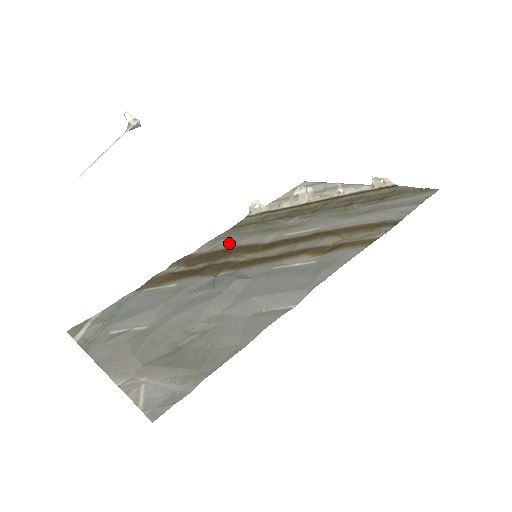
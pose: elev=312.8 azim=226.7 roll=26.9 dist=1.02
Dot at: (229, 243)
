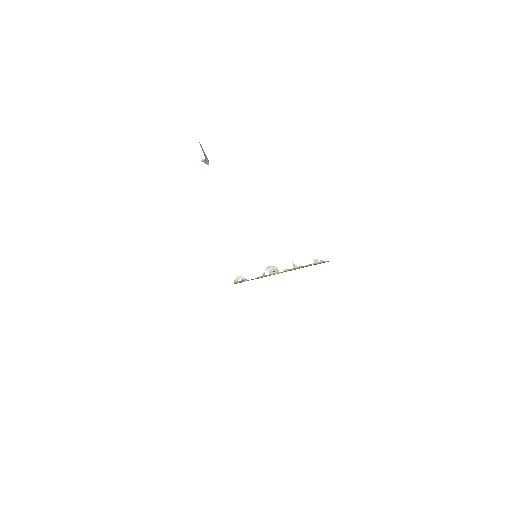
Dot at: occluded
